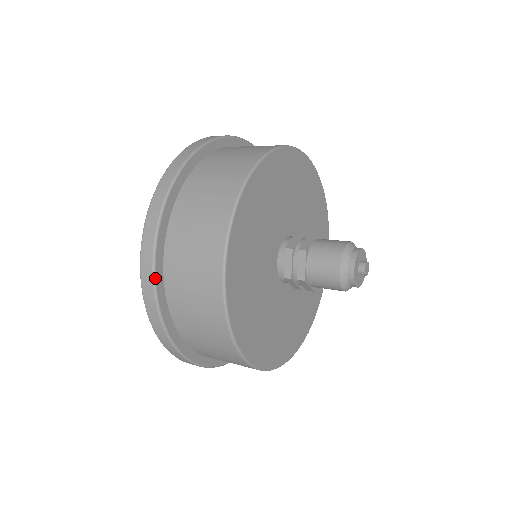
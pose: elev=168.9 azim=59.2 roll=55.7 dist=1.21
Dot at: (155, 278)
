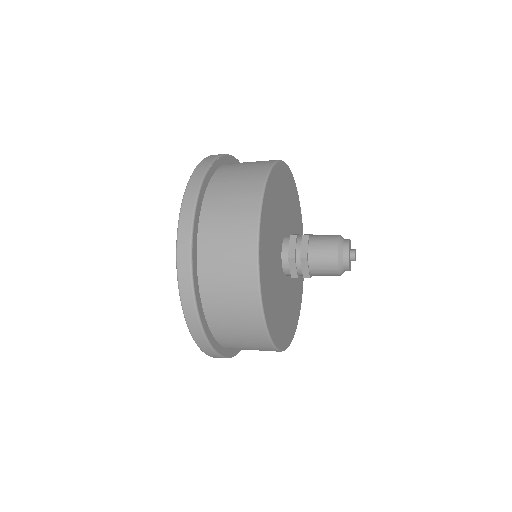
Dot at: (205, 332)
